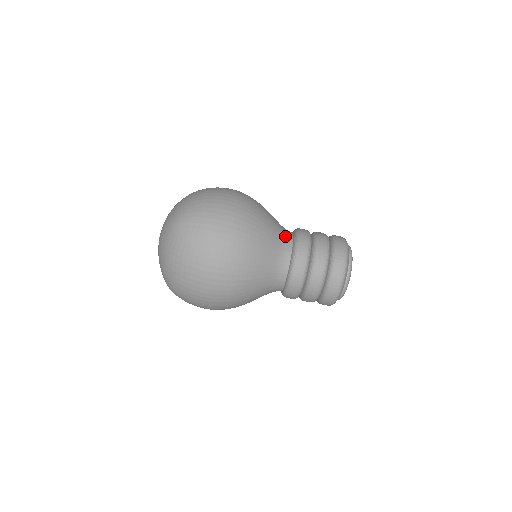
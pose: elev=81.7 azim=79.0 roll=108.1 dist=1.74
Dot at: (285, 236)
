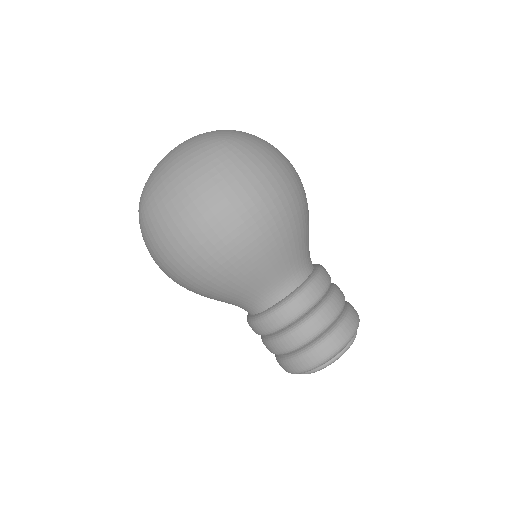
Dot at: (309, 259)
